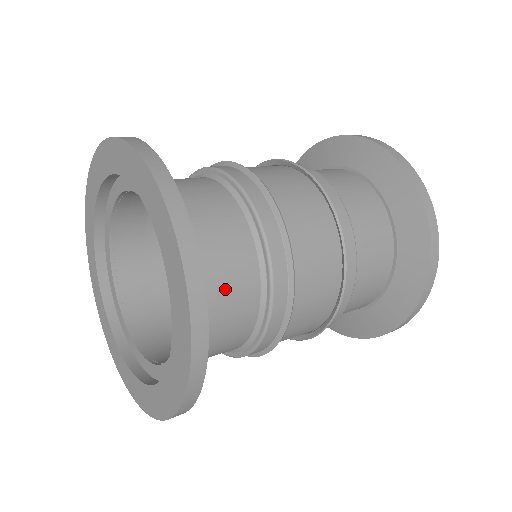
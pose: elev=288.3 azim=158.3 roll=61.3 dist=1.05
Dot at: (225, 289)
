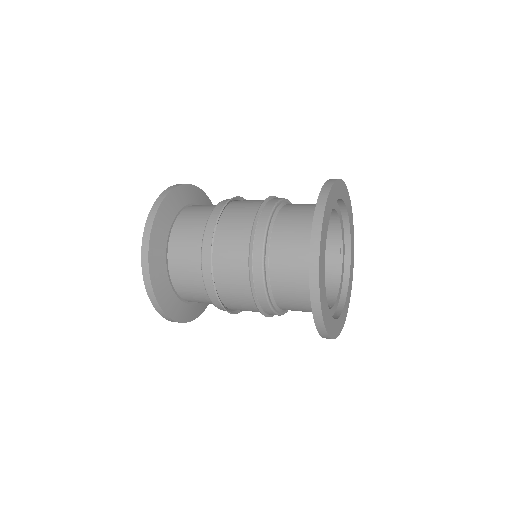
Dot at: (194, 297)
